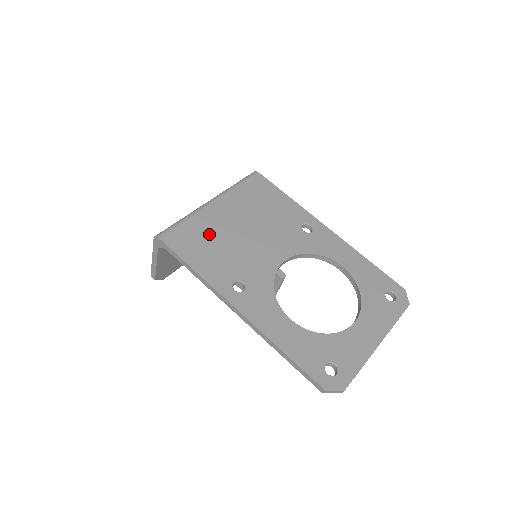
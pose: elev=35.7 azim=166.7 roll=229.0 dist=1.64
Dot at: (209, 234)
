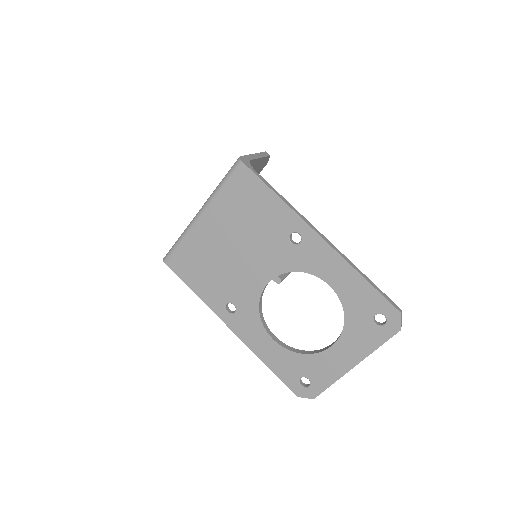
Dot at: (201, 256)
